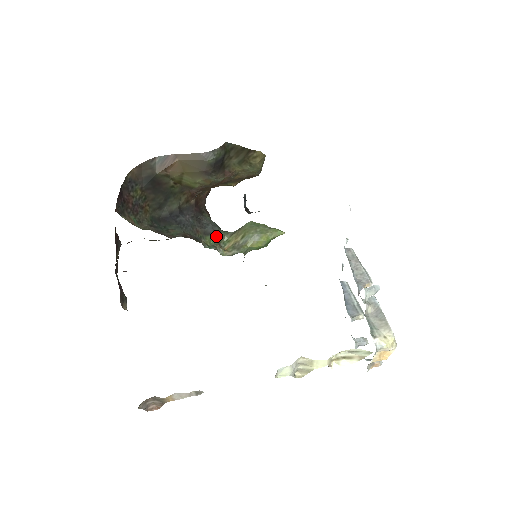
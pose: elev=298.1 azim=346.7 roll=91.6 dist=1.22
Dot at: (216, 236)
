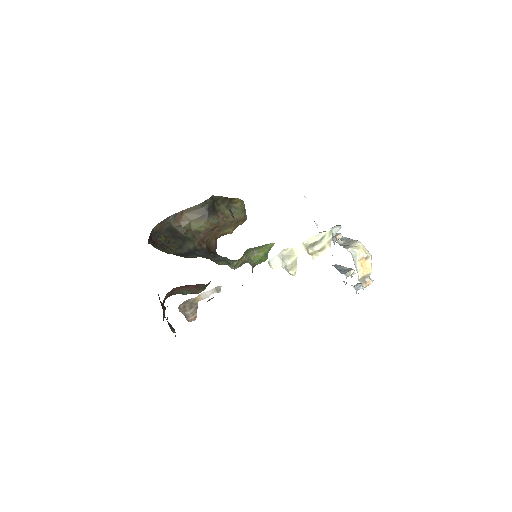
Dot at: (227, 262)
